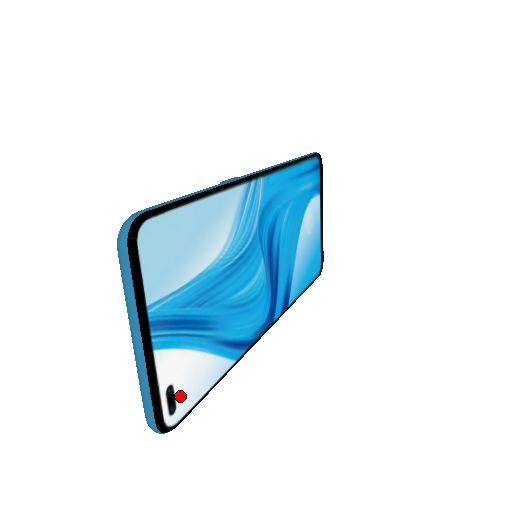
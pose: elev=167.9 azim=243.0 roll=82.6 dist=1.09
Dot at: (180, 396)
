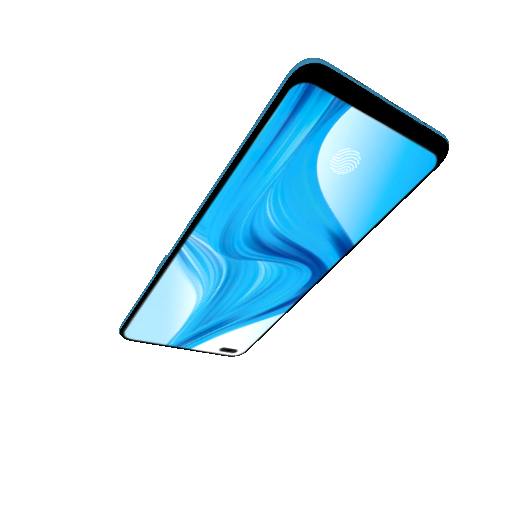
Dot at: (235, 346)
